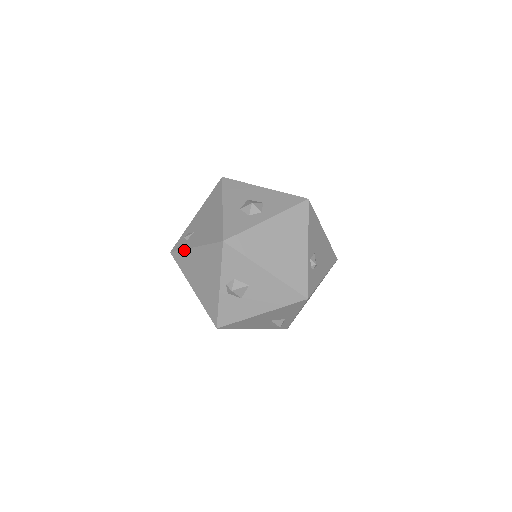
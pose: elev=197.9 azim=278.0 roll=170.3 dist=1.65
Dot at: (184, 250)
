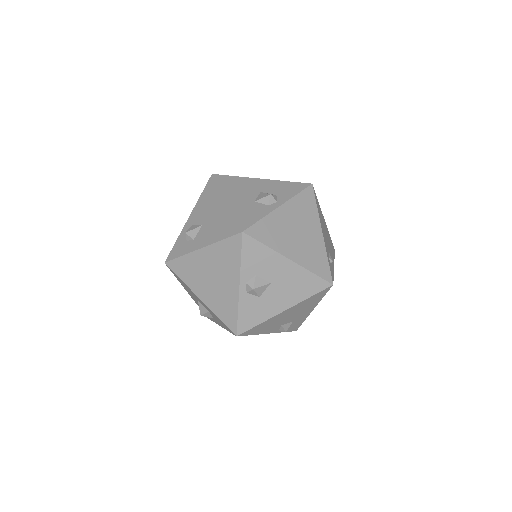
Dot at: occluded
